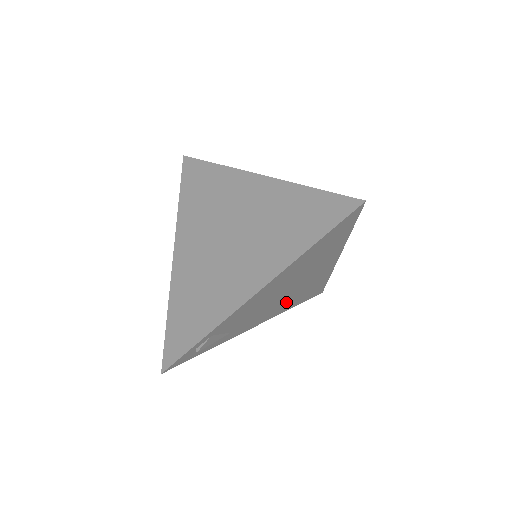
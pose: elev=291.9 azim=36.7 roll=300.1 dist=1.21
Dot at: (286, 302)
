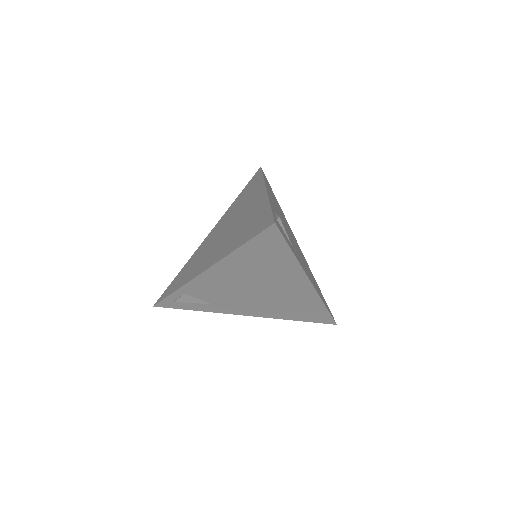
Dot at: (273, 306)
